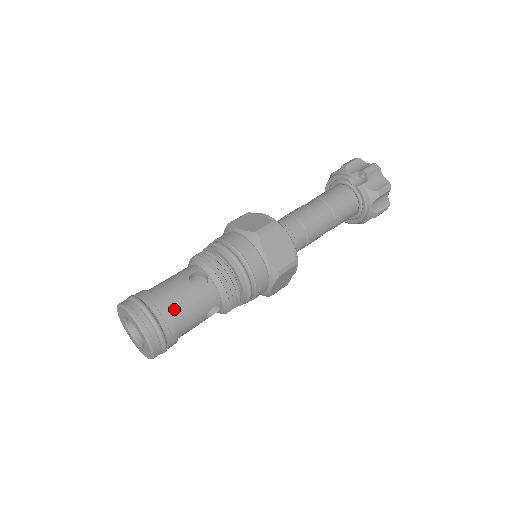
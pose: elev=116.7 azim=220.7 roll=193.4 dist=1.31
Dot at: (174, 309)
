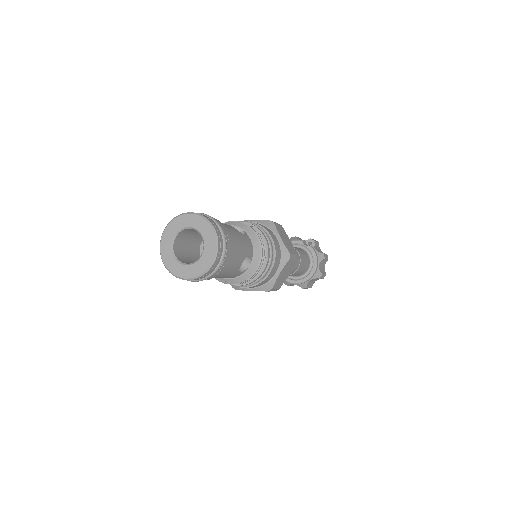
Dot at: (229, 233)
